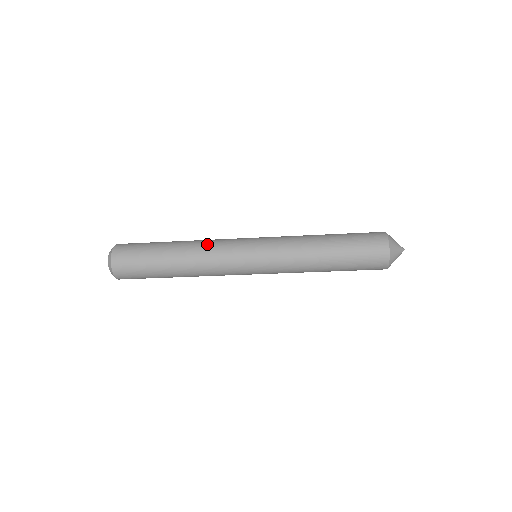
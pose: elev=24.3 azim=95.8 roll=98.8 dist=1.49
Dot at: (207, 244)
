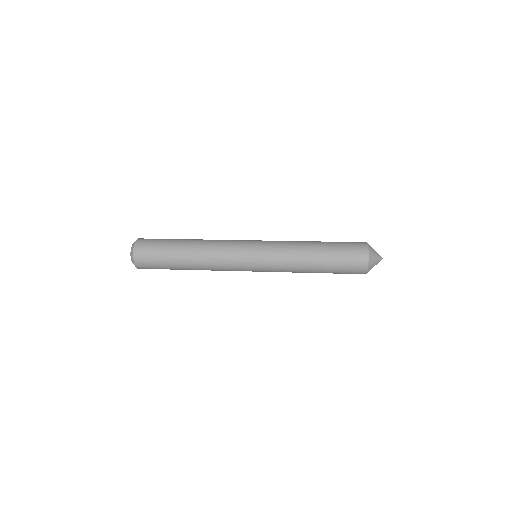
Dot at: (214, 265)
